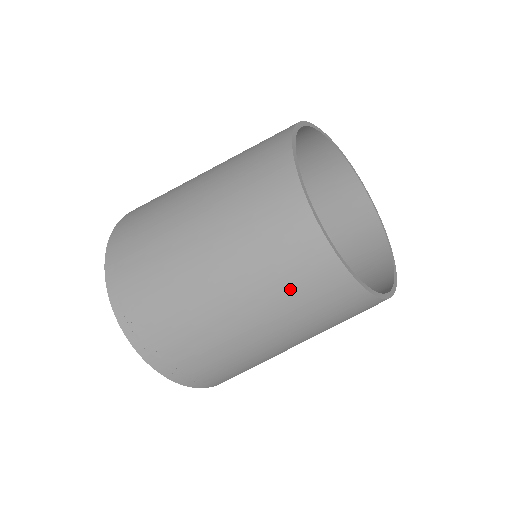
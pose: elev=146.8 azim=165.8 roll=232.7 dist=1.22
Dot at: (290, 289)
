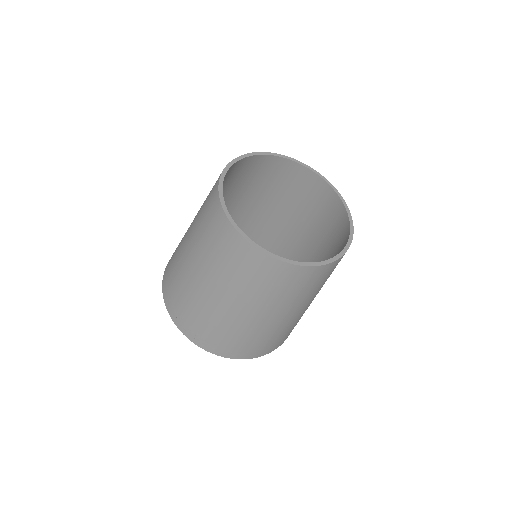
Dot at: (218, 254)
